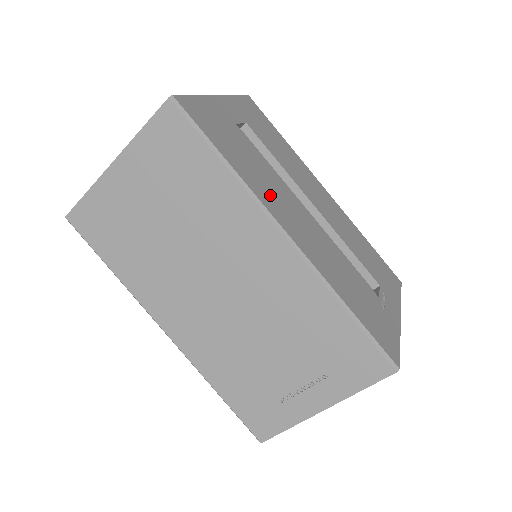
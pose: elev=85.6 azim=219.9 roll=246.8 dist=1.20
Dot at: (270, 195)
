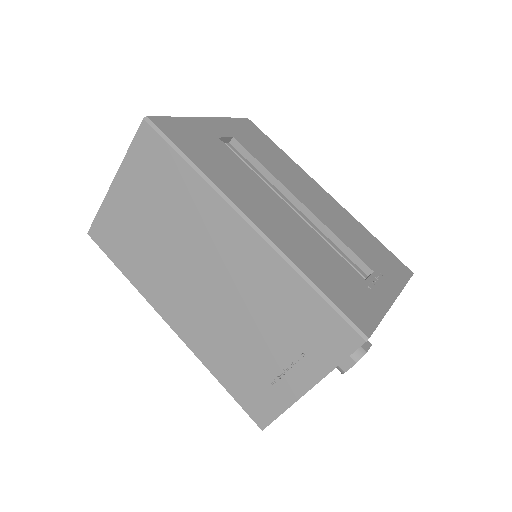
Dot at: (239, 189)
